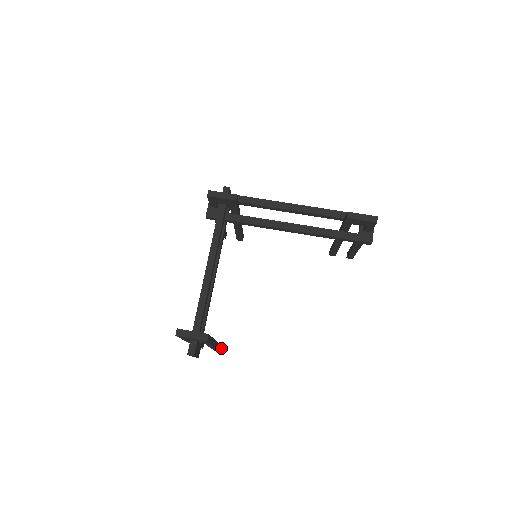
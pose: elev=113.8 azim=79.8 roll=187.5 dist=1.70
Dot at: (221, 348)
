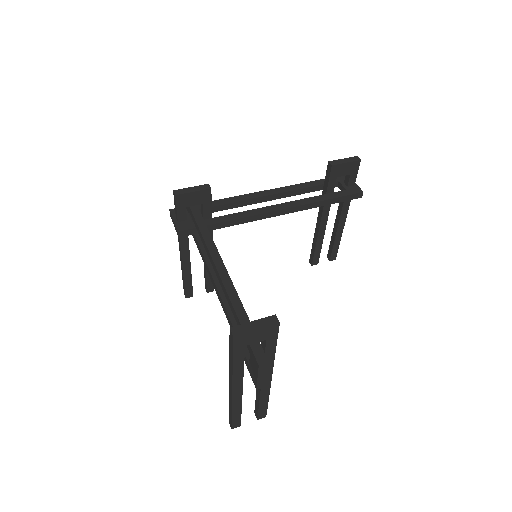
Dot at: occluded
